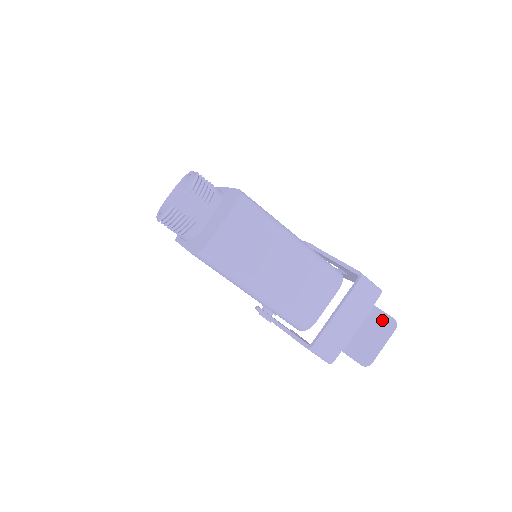
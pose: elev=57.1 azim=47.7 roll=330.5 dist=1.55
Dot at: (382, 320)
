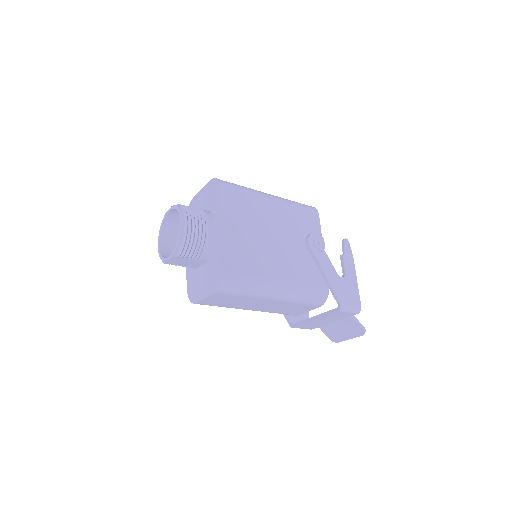
Dot at: (354, 327)
